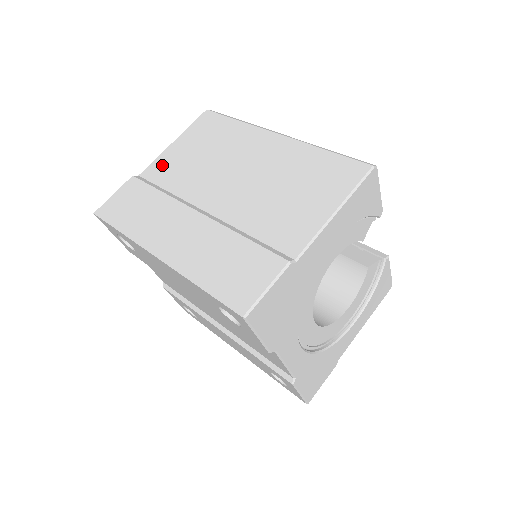
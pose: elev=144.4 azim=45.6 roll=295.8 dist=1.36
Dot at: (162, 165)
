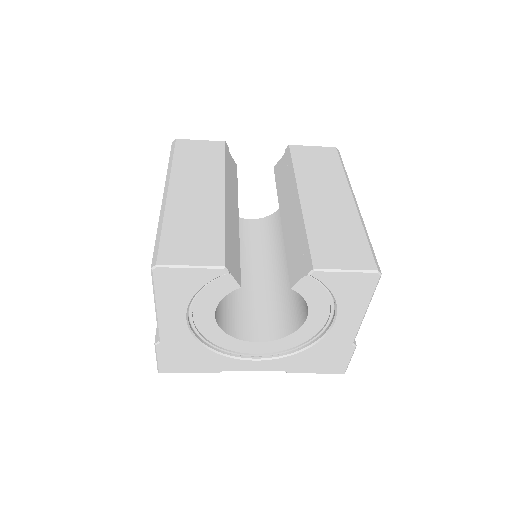
Dot at: occluded
